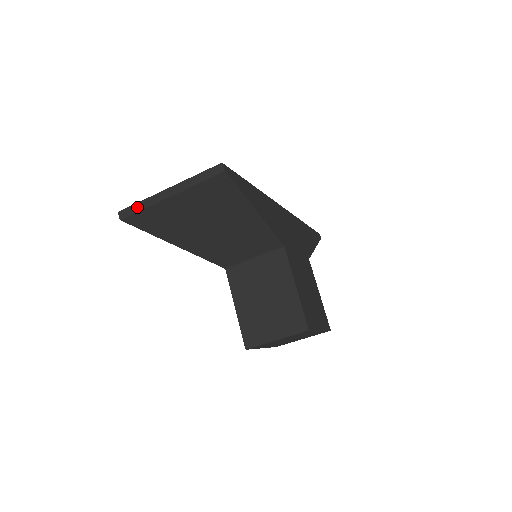
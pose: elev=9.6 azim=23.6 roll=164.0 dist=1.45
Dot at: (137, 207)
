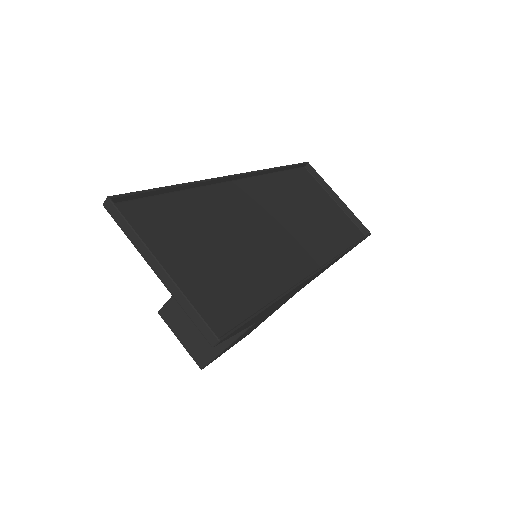
Dot at: (124, 227)
